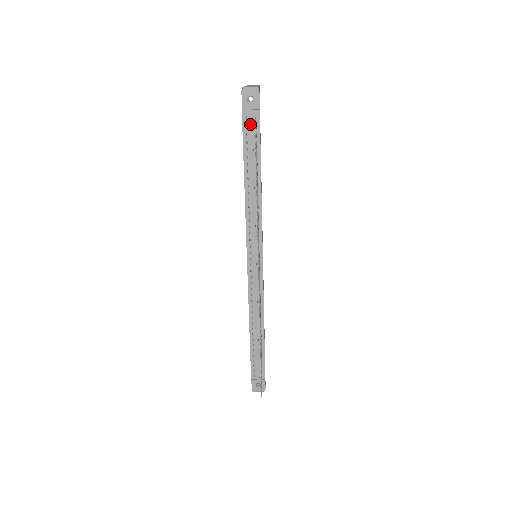
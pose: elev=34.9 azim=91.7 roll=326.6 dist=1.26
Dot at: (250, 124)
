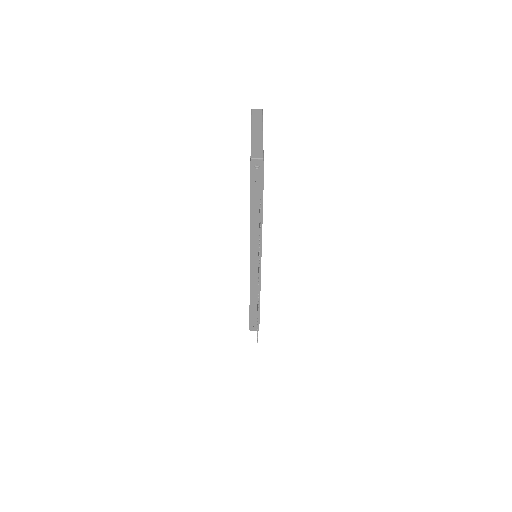
Dot at: (256, 185)
